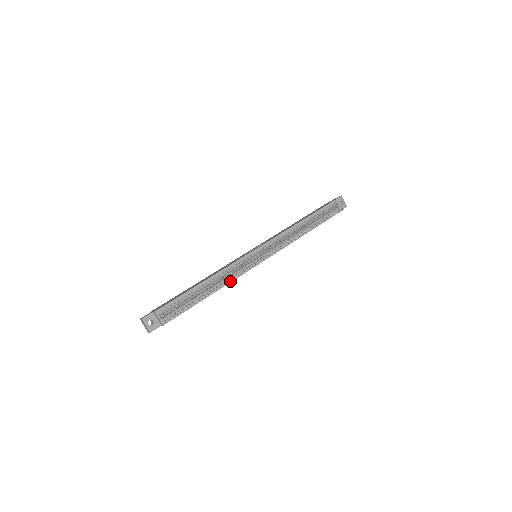
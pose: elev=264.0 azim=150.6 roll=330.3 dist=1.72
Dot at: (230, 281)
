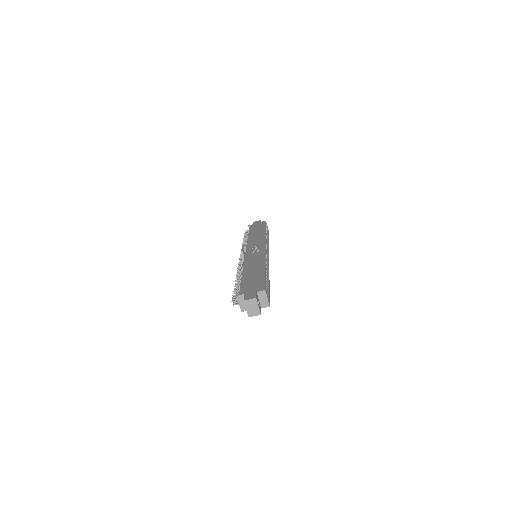
Dot at: occluded
